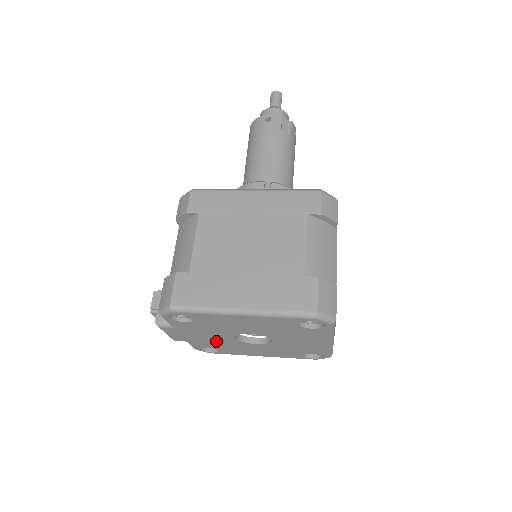
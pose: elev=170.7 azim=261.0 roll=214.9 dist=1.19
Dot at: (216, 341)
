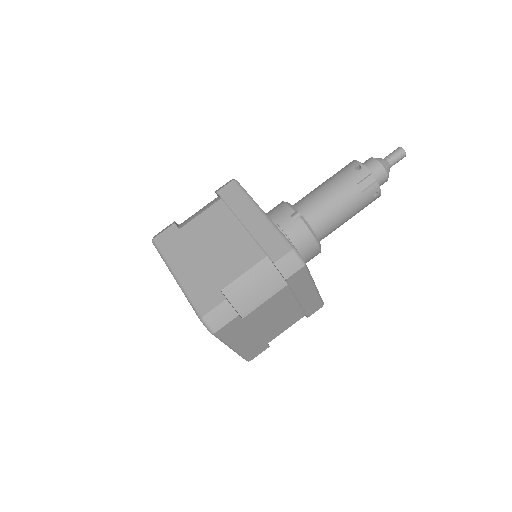
Dot at: occluded
